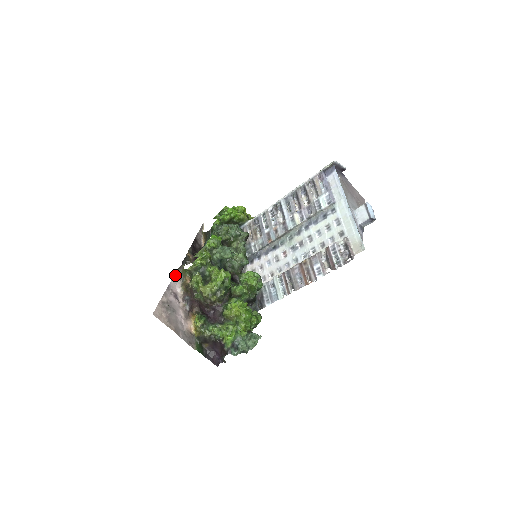
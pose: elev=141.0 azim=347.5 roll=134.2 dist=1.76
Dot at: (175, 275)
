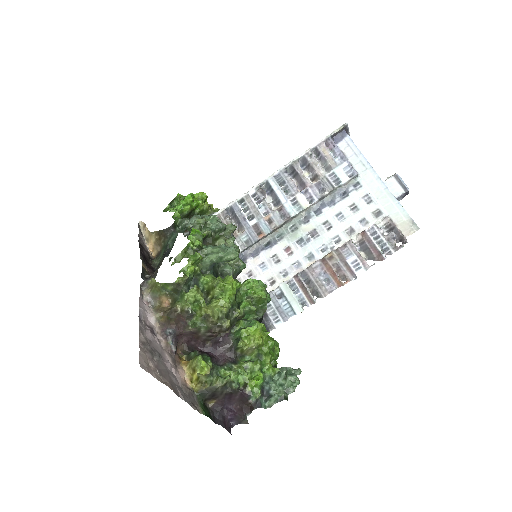
Dot at: (140, 297)
